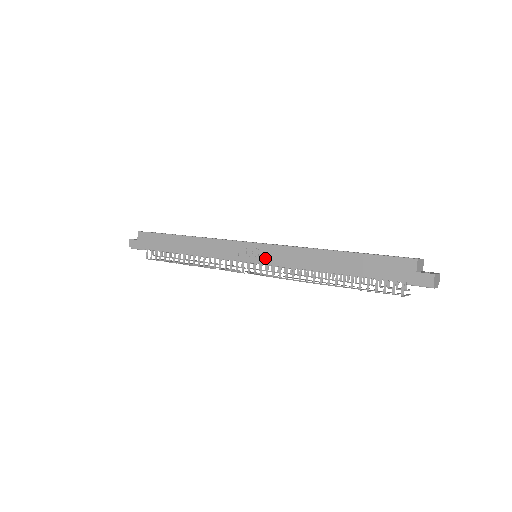
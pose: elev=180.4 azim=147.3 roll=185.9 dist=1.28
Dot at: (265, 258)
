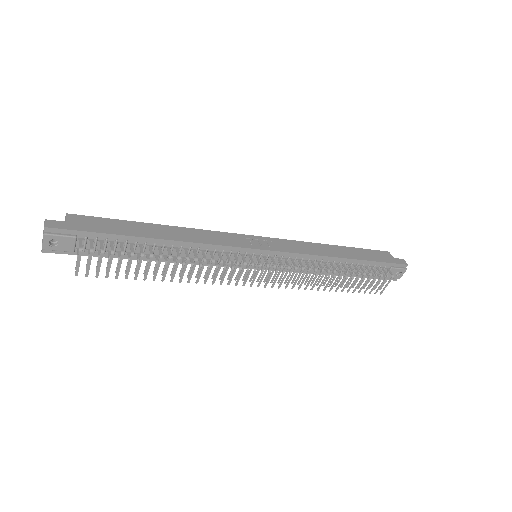
Dot at: (279, 247)
